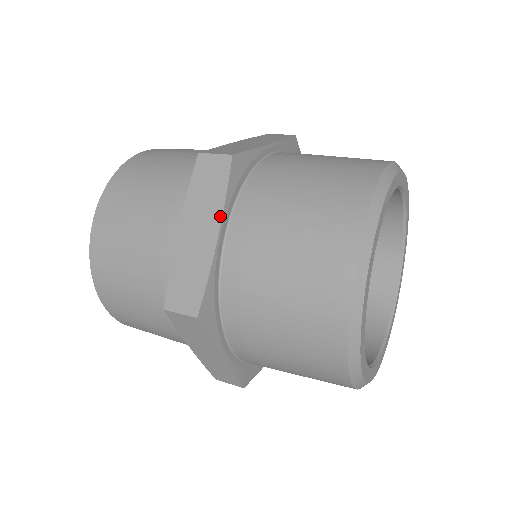
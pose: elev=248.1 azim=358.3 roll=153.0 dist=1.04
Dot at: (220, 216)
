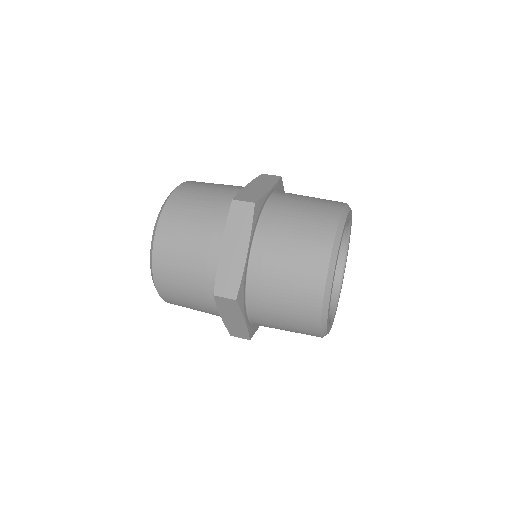
Dot at: (248, 240)
